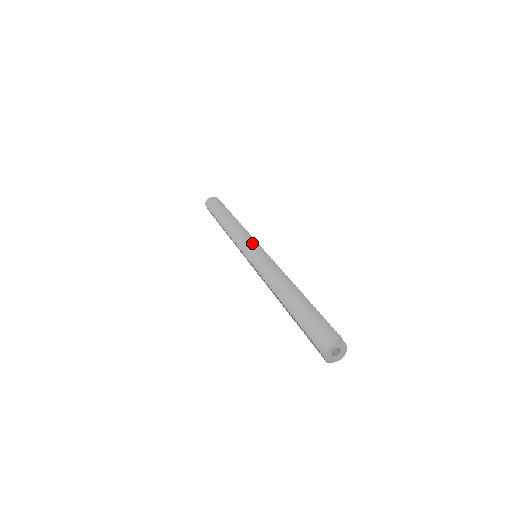
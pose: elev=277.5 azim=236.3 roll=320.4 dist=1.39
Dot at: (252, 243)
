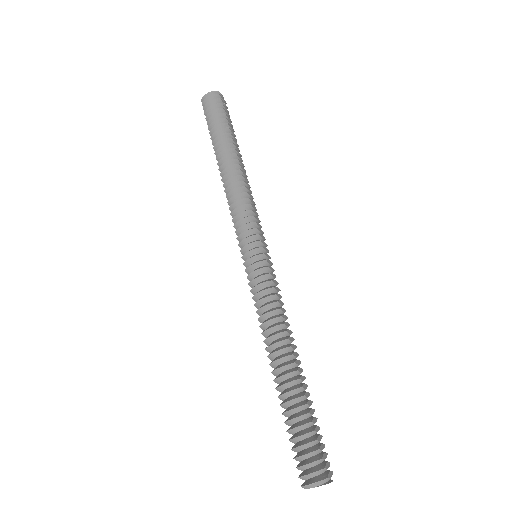
Dot at: (252, 242)
